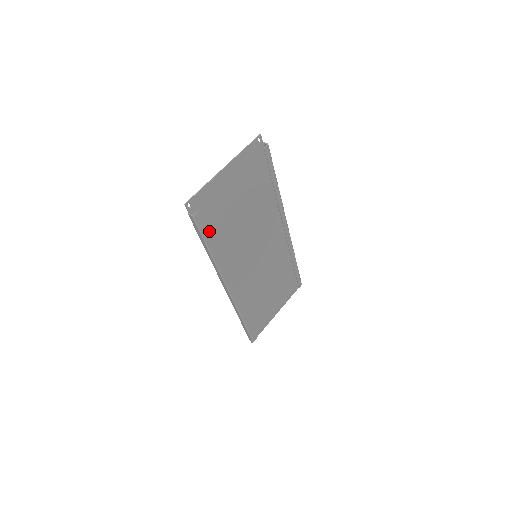
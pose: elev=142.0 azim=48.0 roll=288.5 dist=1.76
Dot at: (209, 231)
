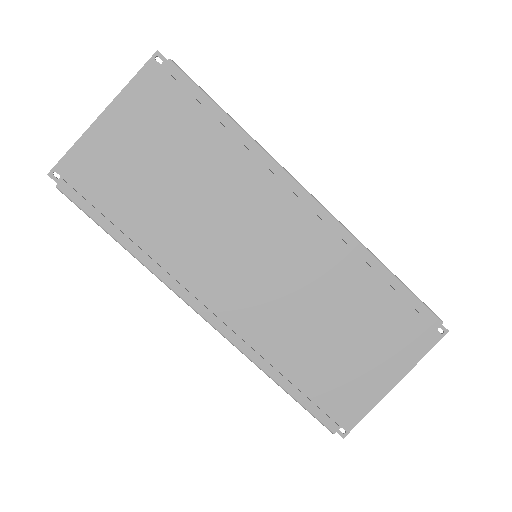
Dot at: (116, 213)
